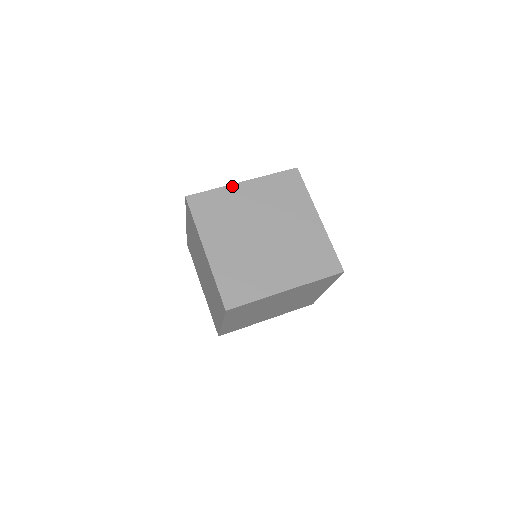
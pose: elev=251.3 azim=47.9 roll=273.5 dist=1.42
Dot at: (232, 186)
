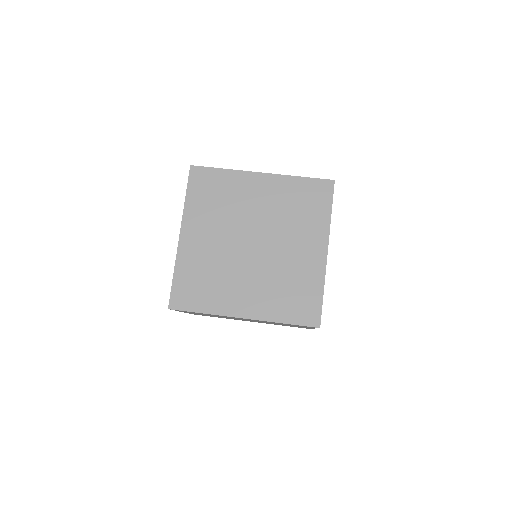
Dot at: occluded
